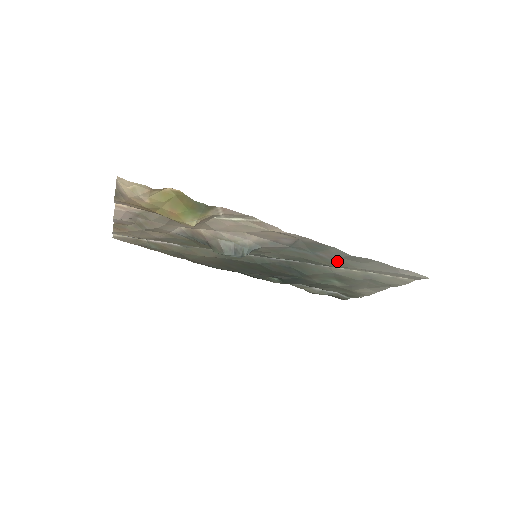
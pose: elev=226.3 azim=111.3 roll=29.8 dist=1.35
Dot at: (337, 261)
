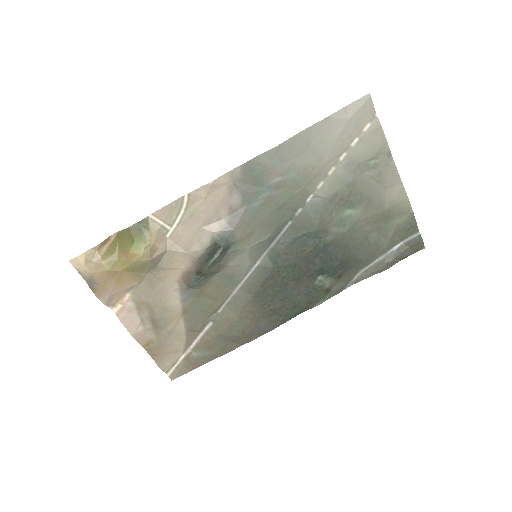
Dot at: (293, 173)
